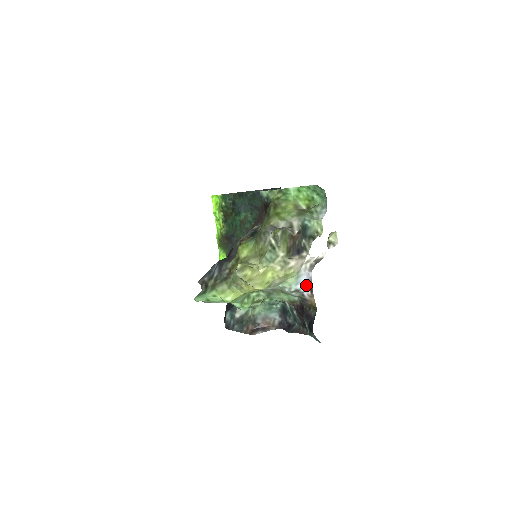
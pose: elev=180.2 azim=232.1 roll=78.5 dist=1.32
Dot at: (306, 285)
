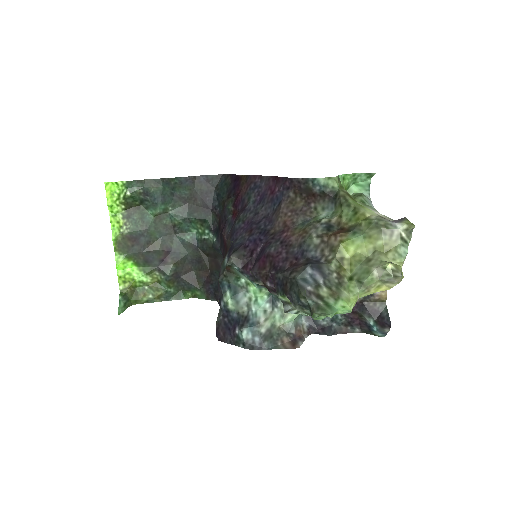
Dot at: occluded
